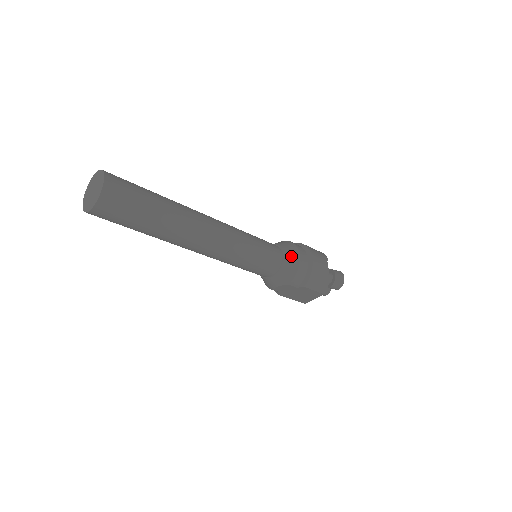
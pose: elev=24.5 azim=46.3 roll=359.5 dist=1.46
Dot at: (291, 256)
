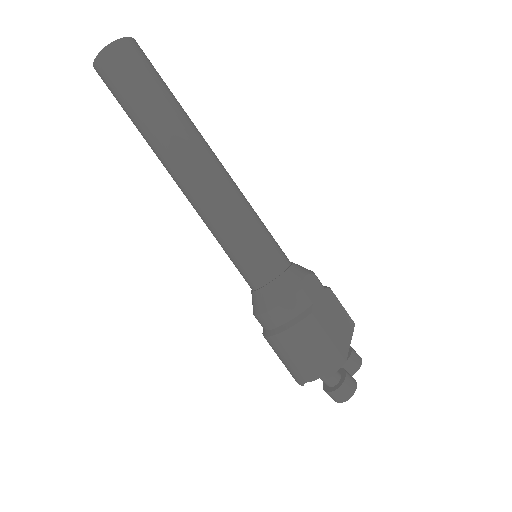
Dot at: occluded
